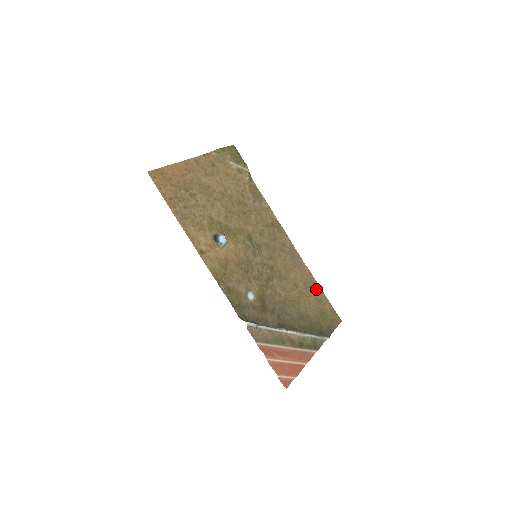
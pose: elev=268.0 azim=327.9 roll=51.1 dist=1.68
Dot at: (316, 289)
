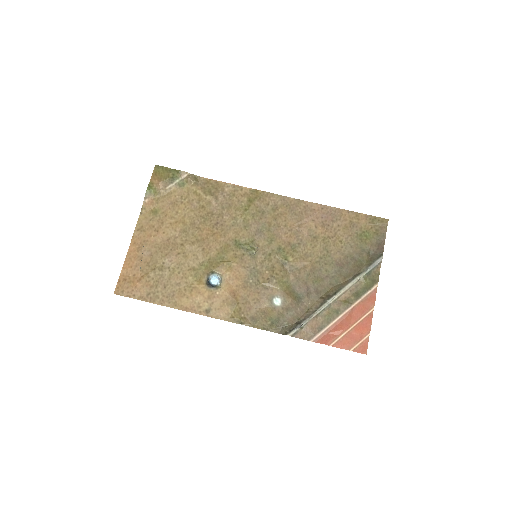
Dot at: (339, 216)
